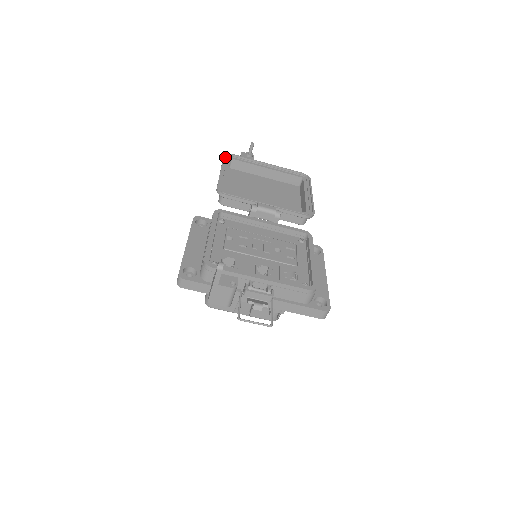
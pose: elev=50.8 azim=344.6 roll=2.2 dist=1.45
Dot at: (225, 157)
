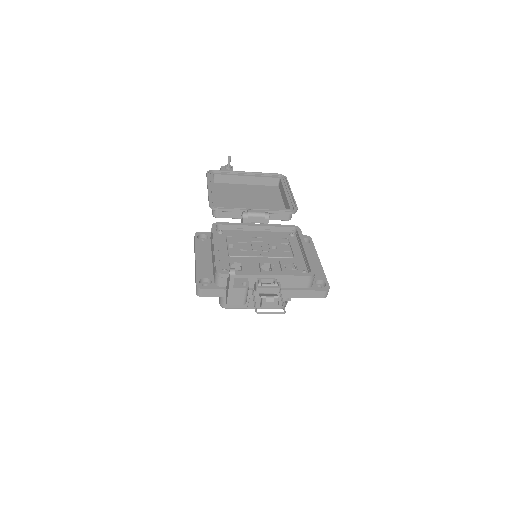
Dot at: (208, 174)
